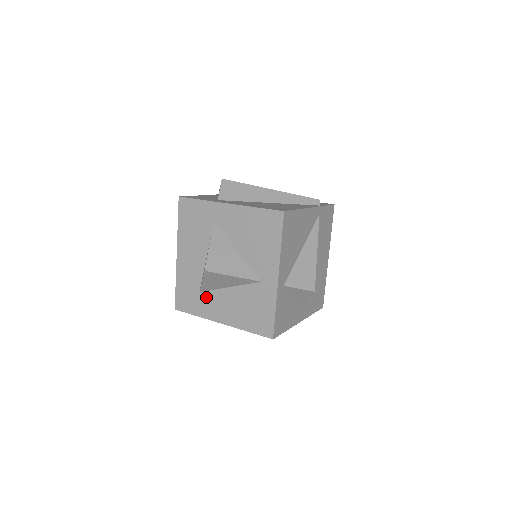
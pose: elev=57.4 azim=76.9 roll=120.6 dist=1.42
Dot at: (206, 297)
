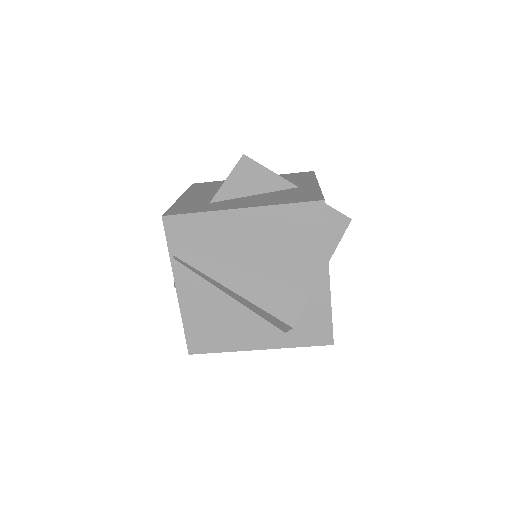
Dot at: (220, 203)
